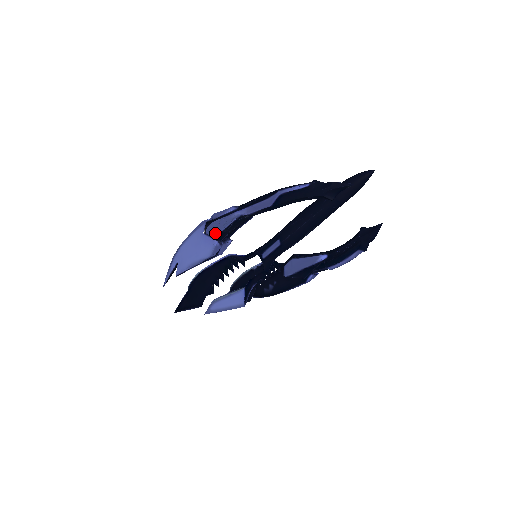
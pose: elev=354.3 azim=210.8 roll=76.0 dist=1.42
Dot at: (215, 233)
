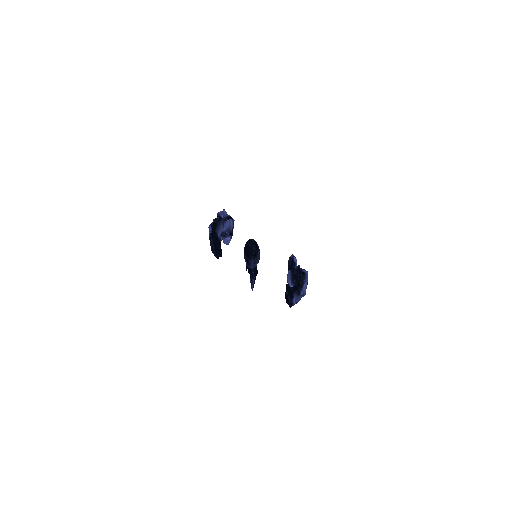
Dot at: occluded
